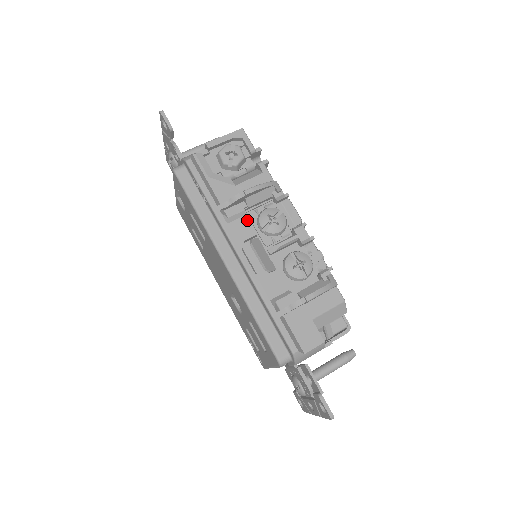
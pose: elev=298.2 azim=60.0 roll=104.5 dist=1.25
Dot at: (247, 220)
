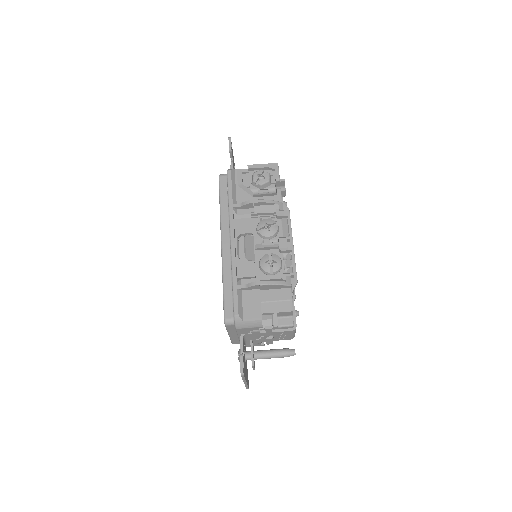
Dot at: (250, 221)
